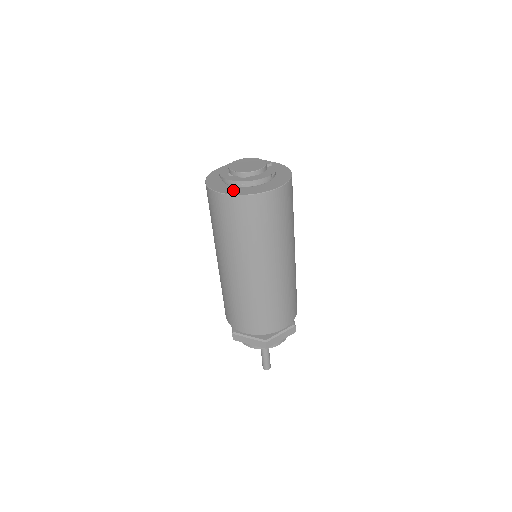
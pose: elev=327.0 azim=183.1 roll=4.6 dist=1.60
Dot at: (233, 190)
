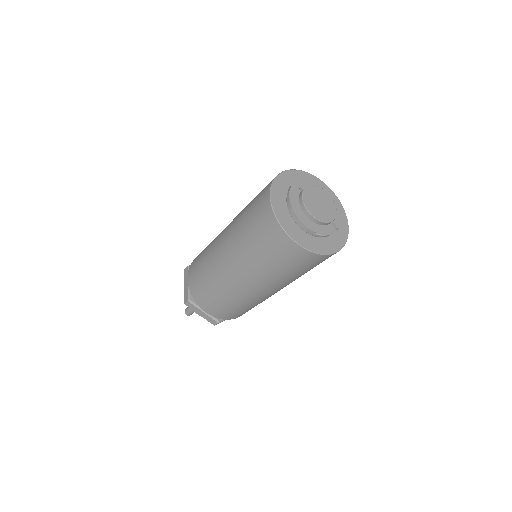
Dot at: (279, 201)
